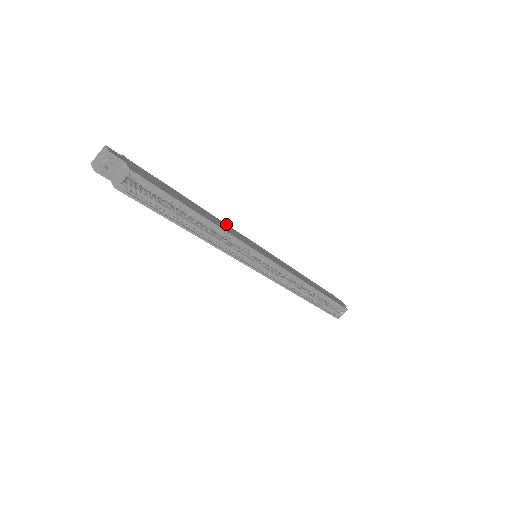
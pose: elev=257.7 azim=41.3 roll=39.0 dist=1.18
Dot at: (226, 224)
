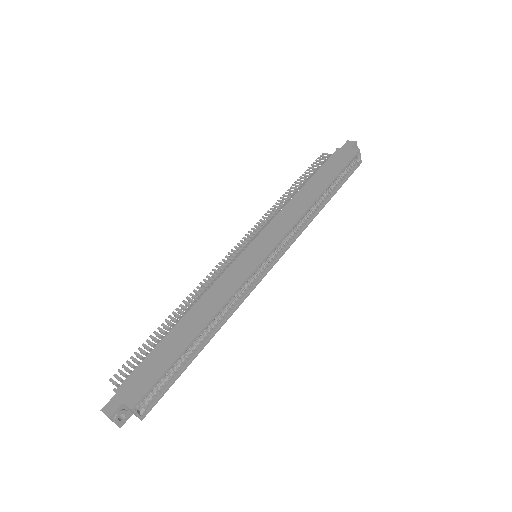
Dot at: (213, 285)
